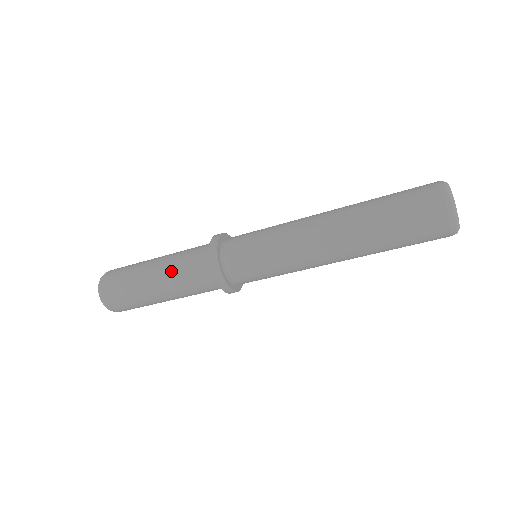
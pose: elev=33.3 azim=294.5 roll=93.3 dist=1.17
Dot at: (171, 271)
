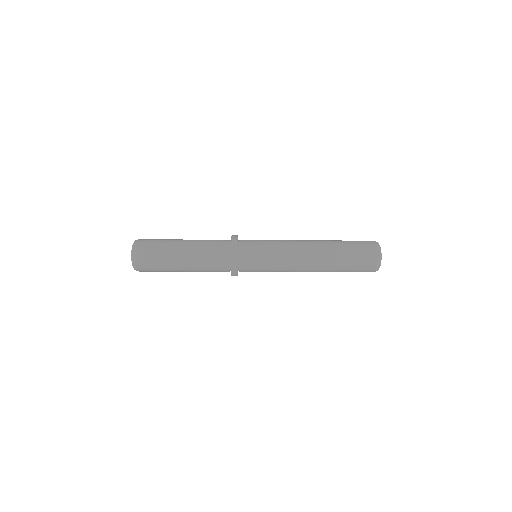
Dot at: (199, 248)
